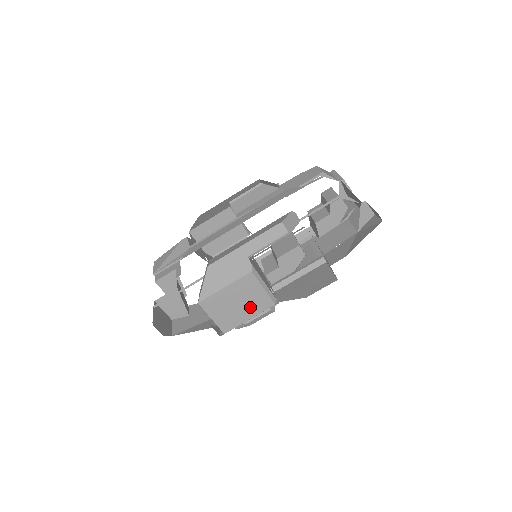
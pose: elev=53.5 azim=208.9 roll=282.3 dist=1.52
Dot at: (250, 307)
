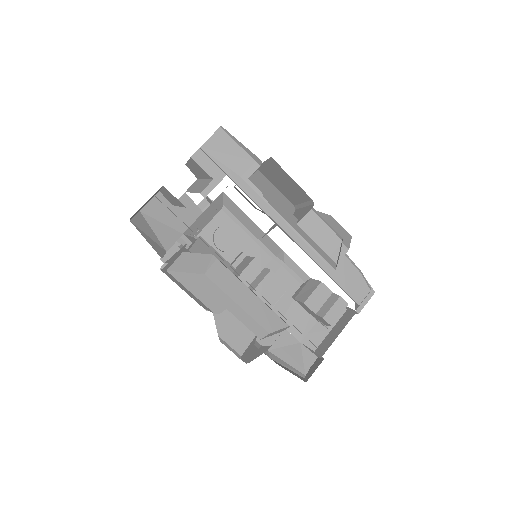
Dot at: occluded
